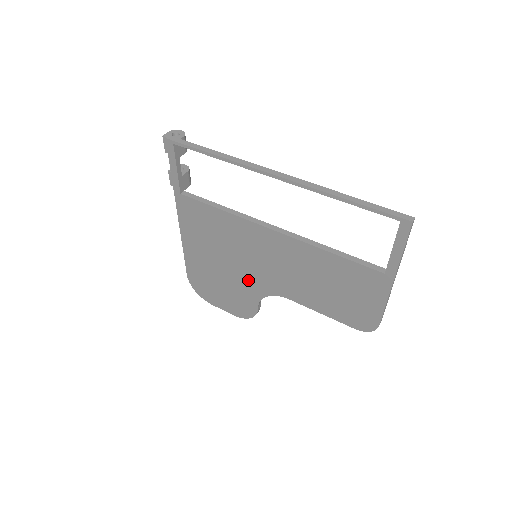
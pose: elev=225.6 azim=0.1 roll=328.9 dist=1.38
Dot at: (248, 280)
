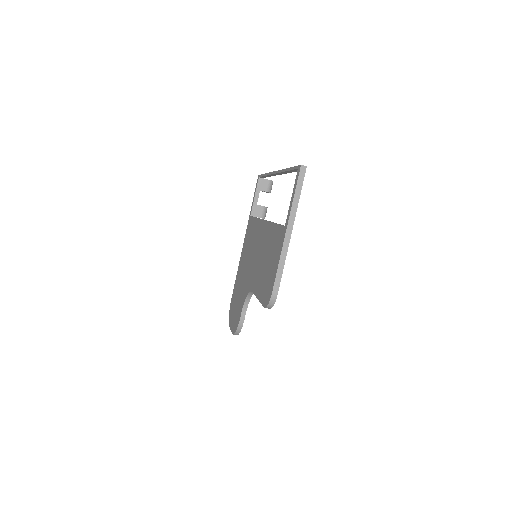
Dot at: (246, 283)
